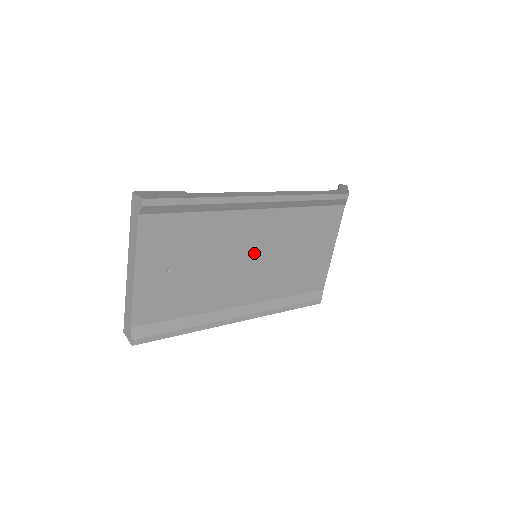
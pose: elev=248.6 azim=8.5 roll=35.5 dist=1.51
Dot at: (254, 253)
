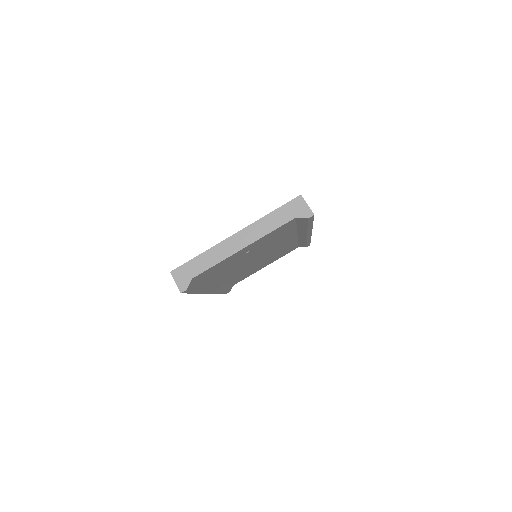
Dot at: (262, 257)
